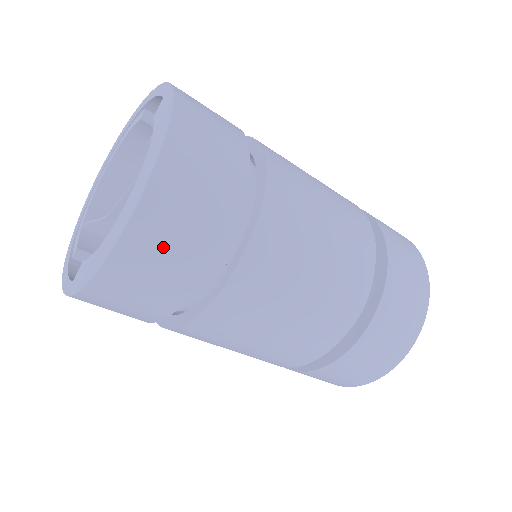
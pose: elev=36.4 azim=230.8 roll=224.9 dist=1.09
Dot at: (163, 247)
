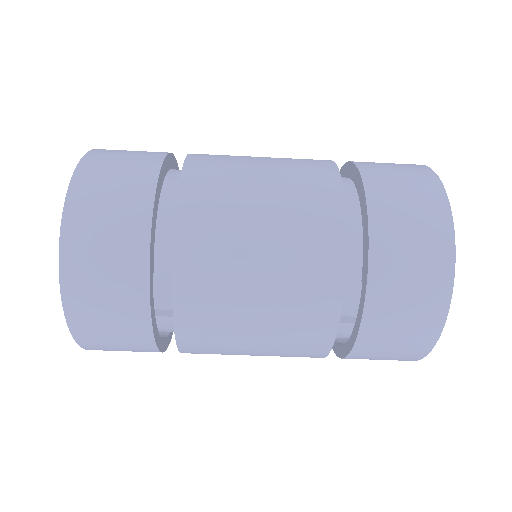
Dot at: (114, 164)
